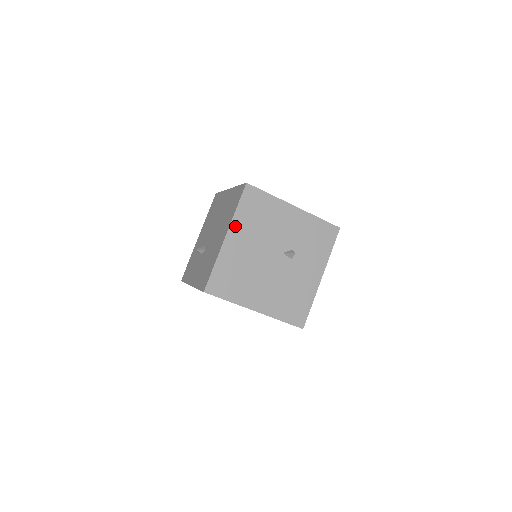
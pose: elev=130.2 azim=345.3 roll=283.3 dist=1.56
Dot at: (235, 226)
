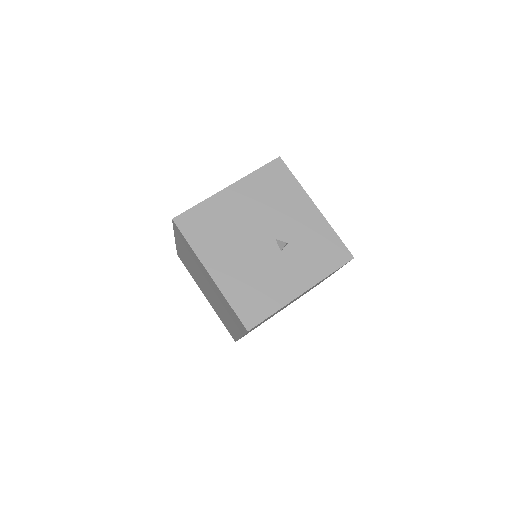
Dot at: (244, 184)
